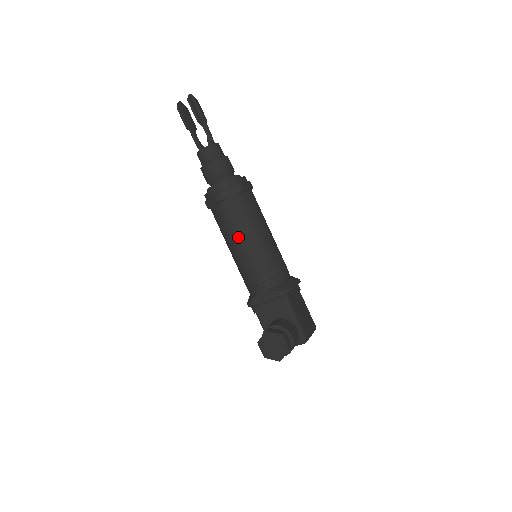
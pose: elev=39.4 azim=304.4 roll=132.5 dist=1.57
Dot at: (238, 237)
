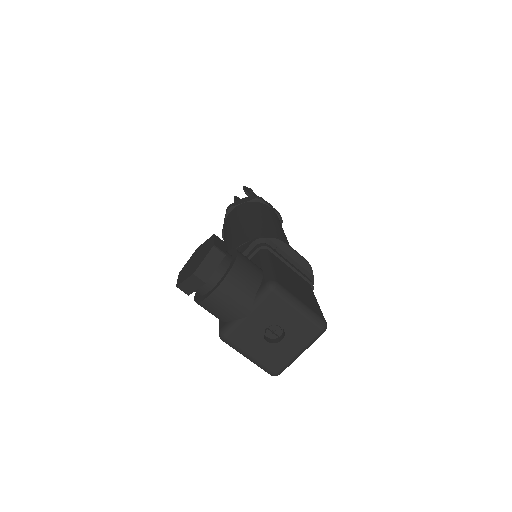
Dot at: (233, 225)
